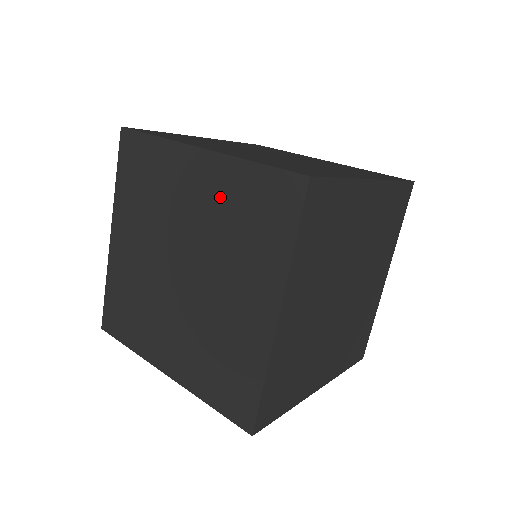
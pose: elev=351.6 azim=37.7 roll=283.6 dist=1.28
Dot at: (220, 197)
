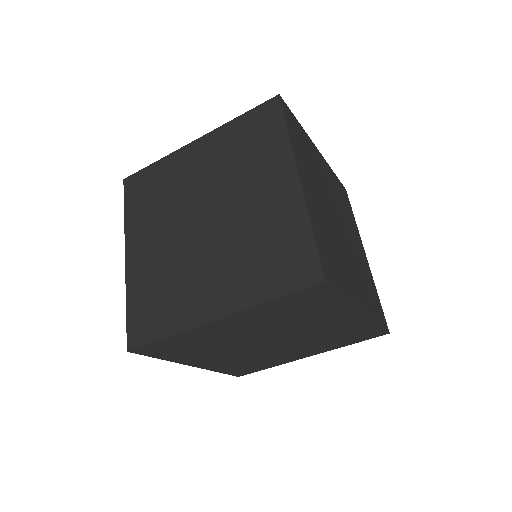
Dot at: (343, 328)
